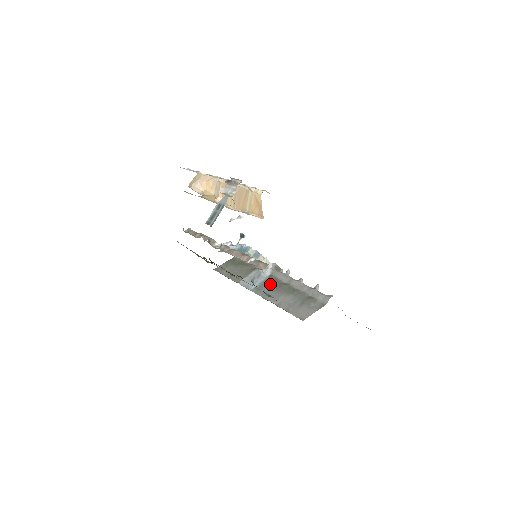
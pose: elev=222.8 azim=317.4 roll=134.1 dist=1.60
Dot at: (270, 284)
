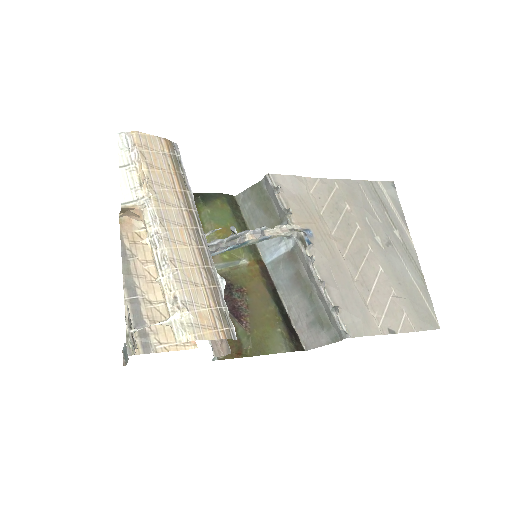
Dot at: (288, 266)
